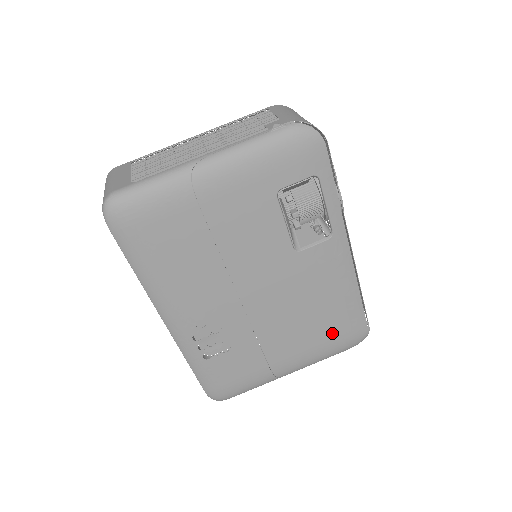
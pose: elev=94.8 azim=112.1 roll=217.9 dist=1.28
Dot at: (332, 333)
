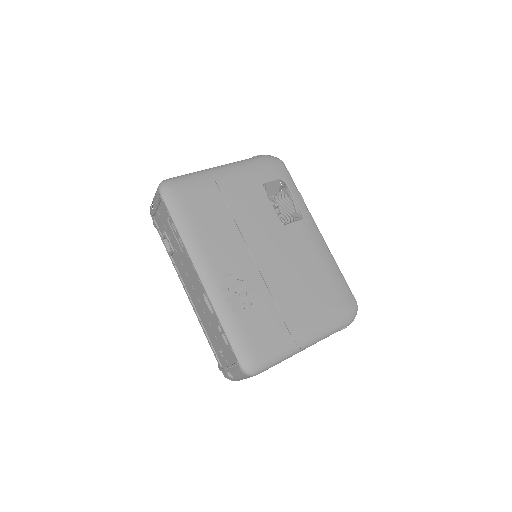
Dot at: (328, 299)
